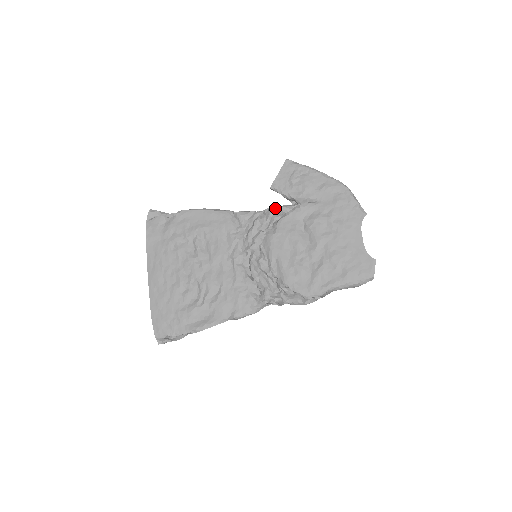
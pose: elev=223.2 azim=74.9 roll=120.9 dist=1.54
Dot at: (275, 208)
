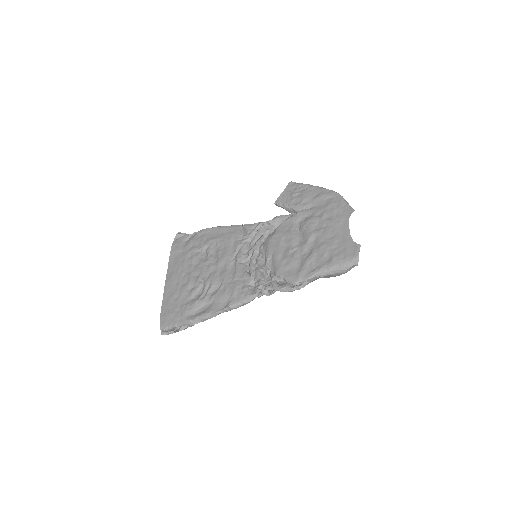
Dot at: (276, 217)
